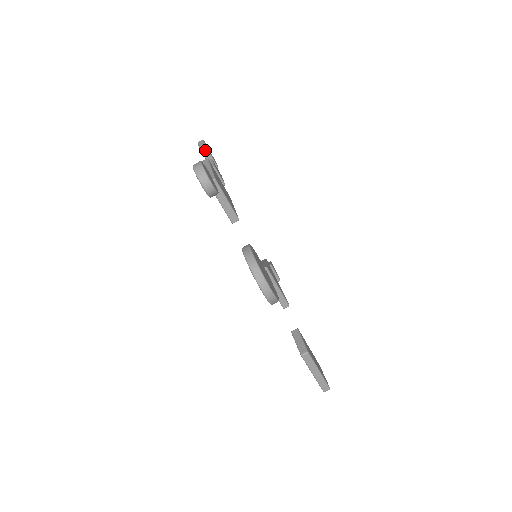
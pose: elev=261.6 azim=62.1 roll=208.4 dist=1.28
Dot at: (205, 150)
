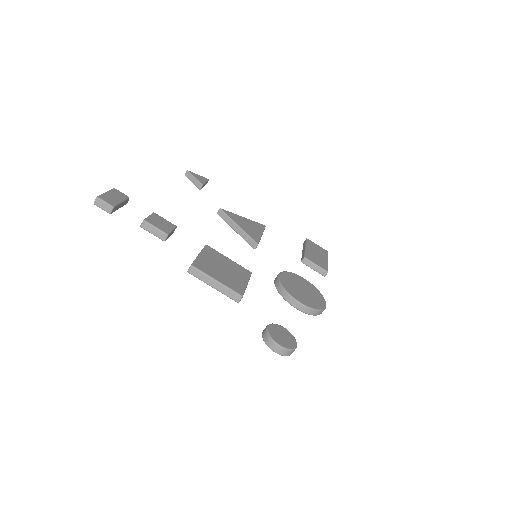
Dot at: (115, 208)
